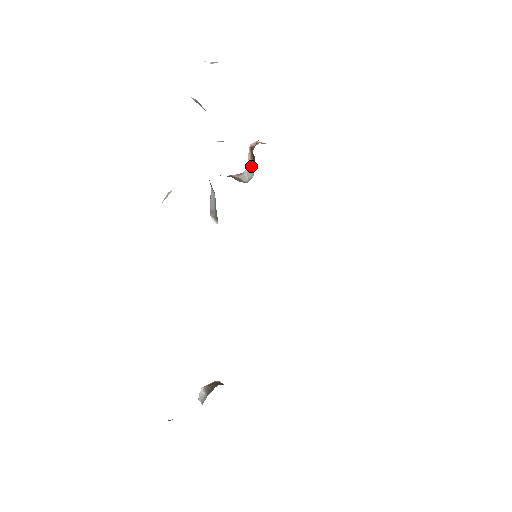
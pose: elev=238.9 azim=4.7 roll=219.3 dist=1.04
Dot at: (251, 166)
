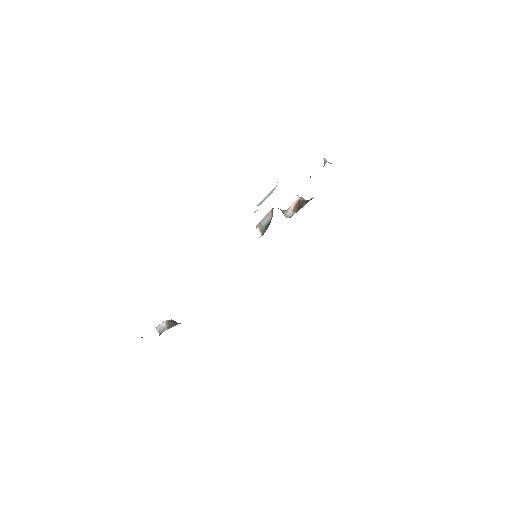
Dot at: (293, 209)
